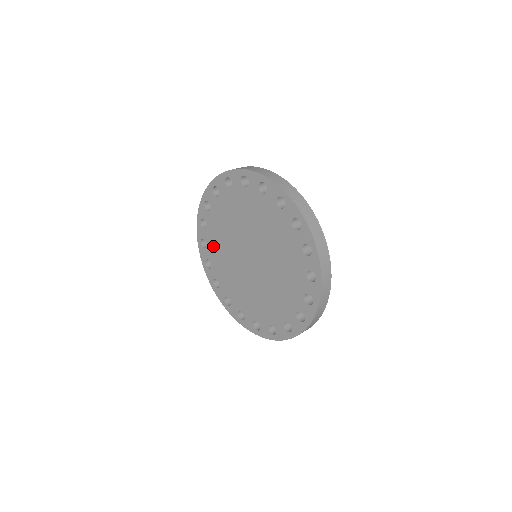
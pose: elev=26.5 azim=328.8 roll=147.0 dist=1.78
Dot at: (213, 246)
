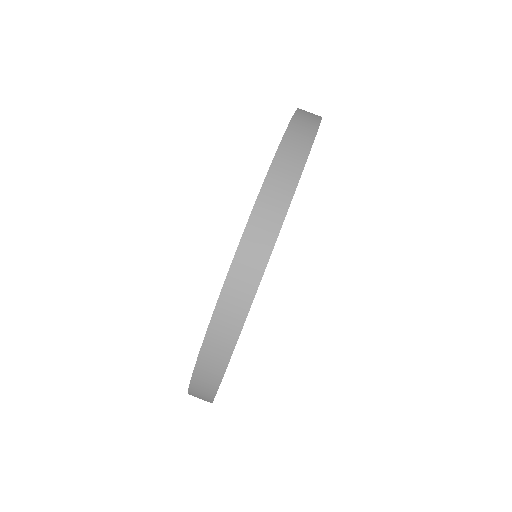
Dot at: occluded
